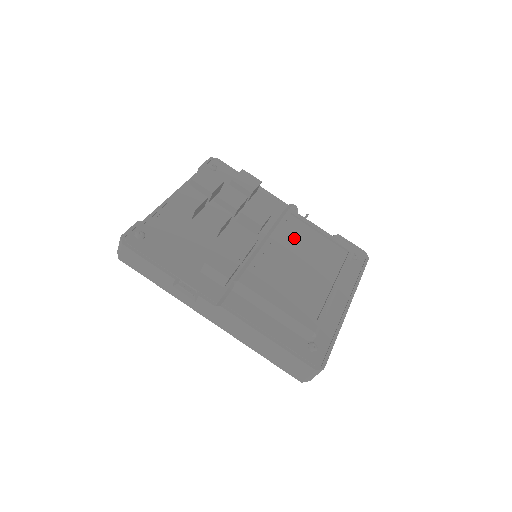
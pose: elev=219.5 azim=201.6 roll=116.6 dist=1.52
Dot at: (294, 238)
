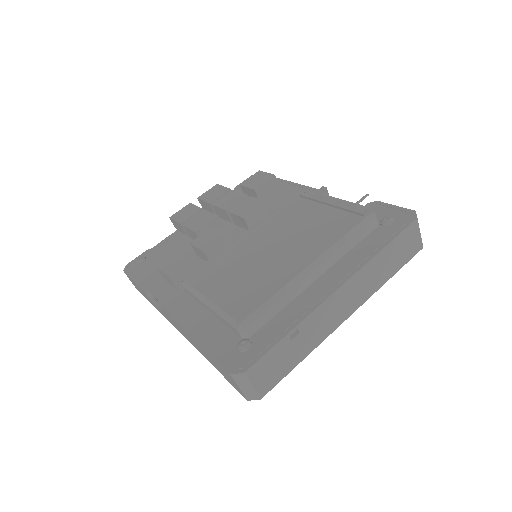
Dot at: (289, 221)
